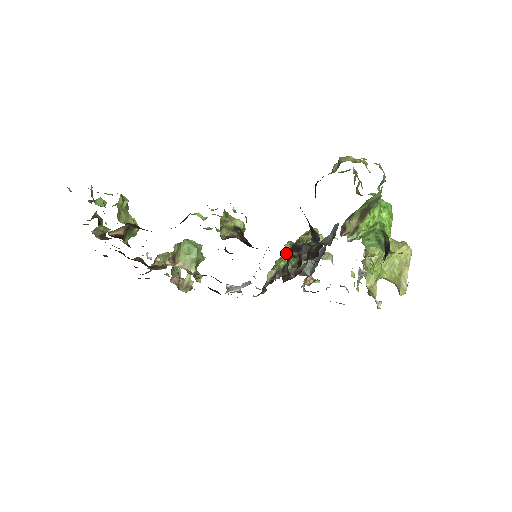
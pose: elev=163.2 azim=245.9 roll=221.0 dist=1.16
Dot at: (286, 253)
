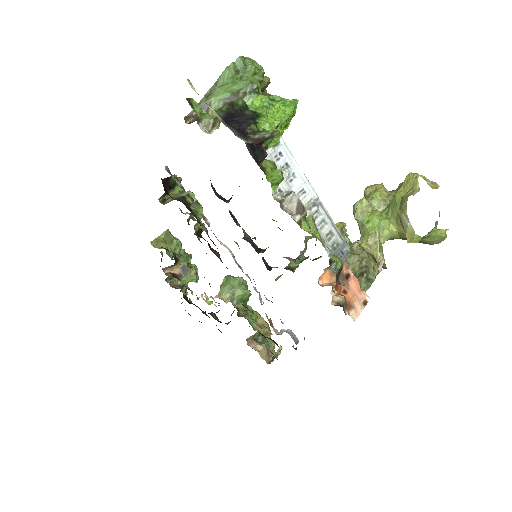
Dot at: (303, 256)
